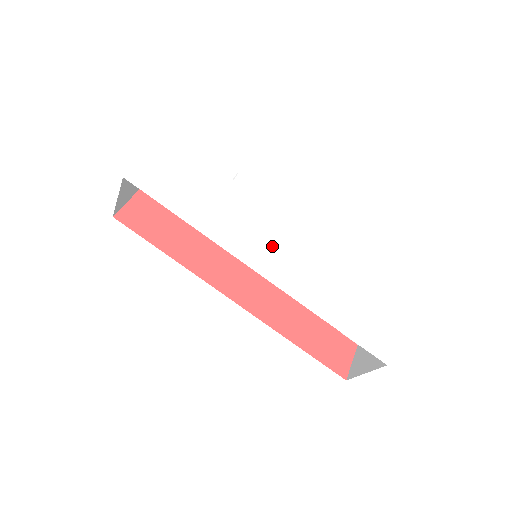
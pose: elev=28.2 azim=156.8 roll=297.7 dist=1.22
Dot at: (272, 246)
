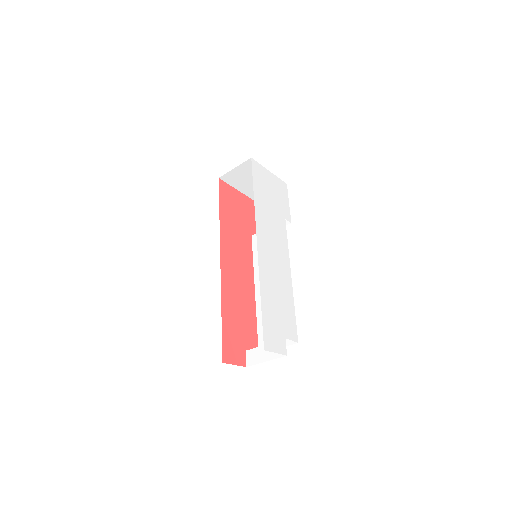
Dot at: (273, 249)
